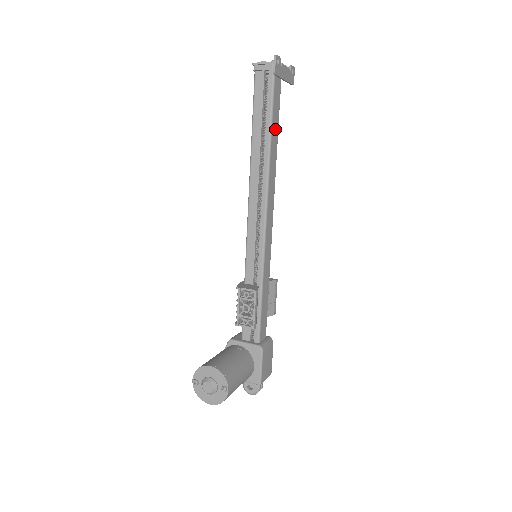
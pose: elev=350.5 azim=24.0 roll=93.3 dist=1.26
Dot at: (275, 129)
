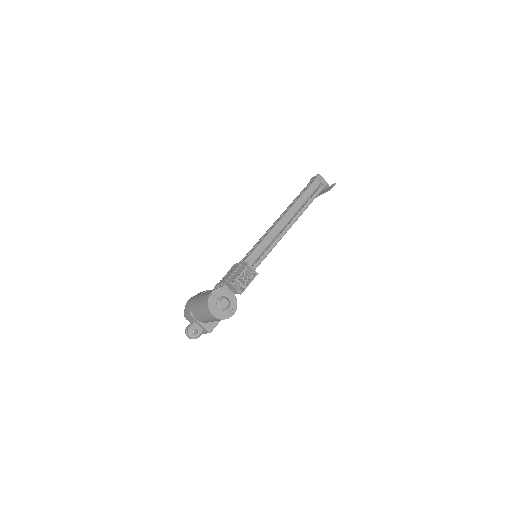
Dot at: occluded
